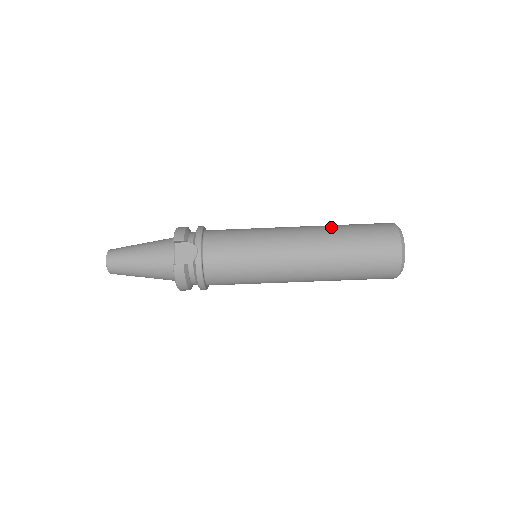
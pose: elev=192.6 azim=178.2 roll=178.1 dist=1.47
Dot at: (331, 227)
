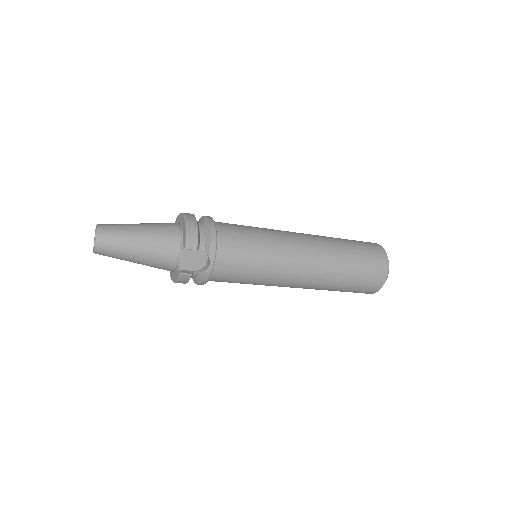
Dot at: (336, 251)
